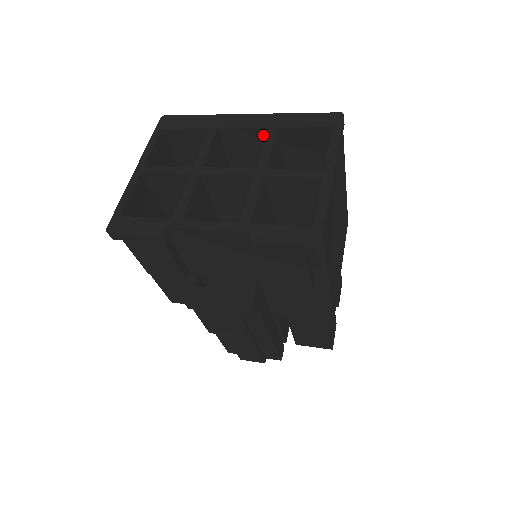
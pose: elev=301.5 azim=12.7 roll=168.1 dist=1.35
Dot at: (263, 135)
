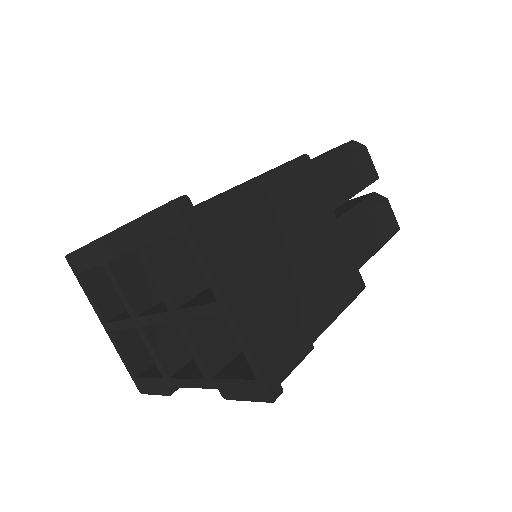
Dot at: occluded
